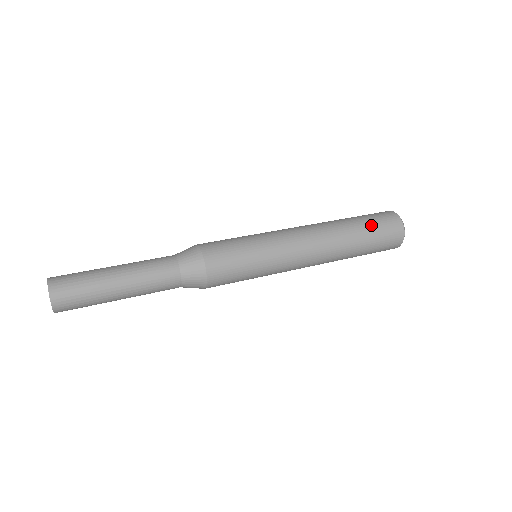
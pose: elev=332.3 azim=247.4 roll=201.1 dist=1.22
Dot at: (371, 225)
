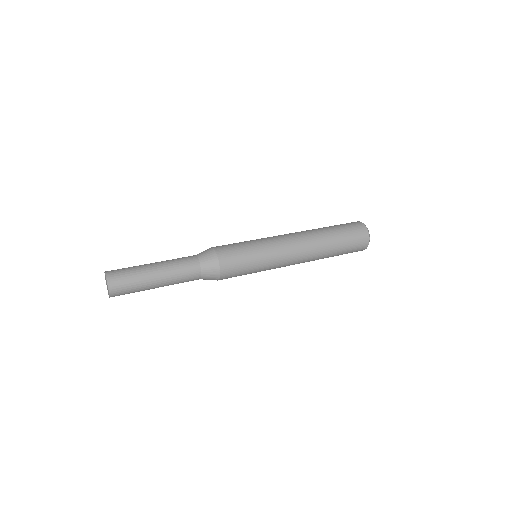
Dot at: (344, 235)
